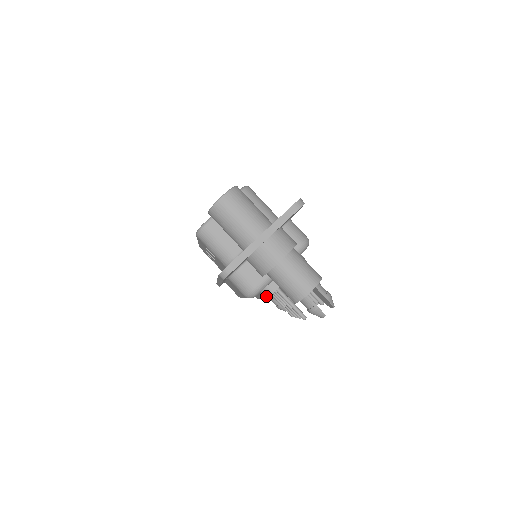
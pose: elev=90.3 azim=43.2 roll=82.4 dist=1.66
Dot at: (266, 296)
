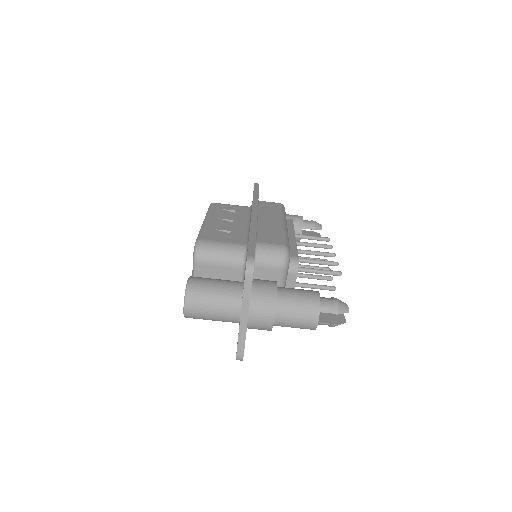
Dot at: occluded
